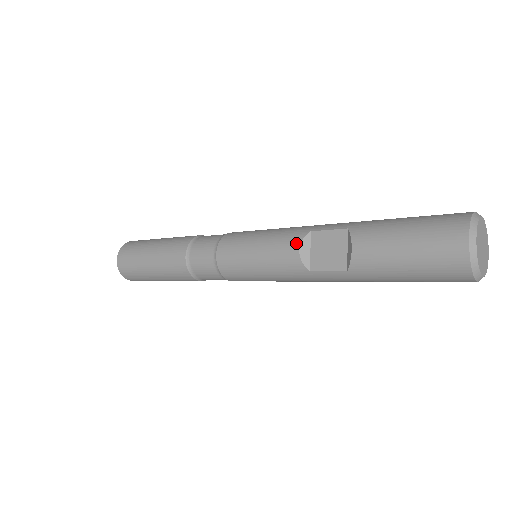
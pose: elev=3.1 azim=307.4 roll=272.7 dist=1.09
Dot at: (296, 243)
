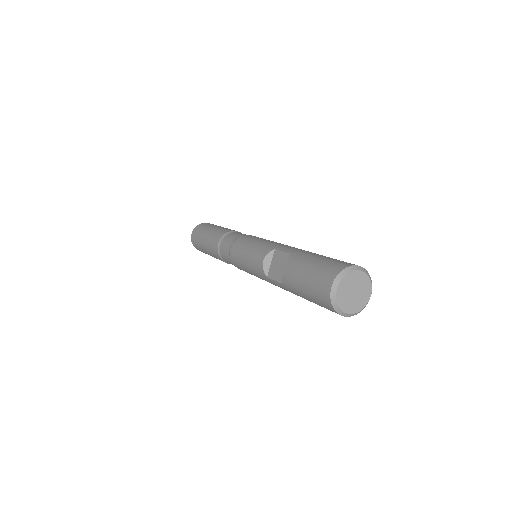
Dot at: (264, 255)
